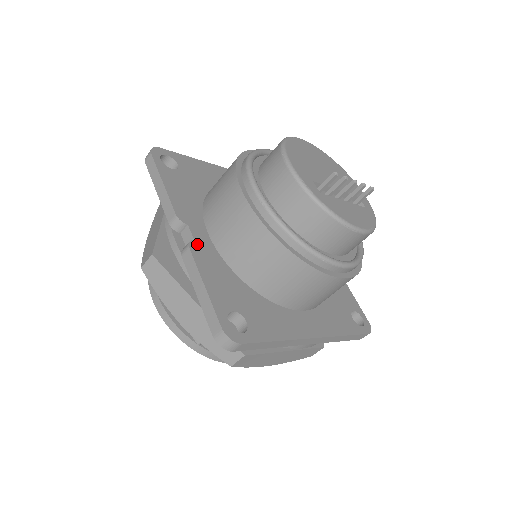
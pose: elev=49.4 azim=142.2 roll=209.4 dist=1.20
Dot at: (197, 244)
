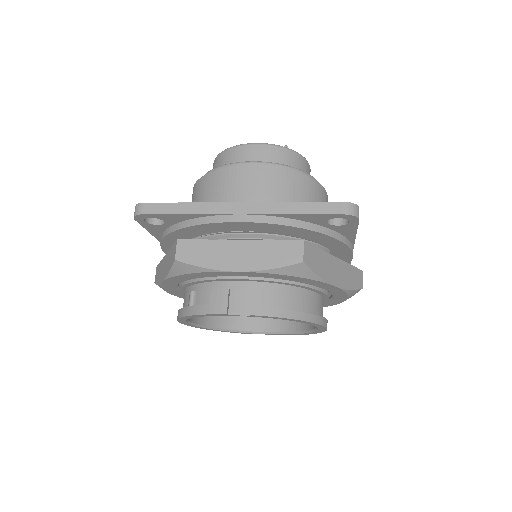
Dot at: occluded
